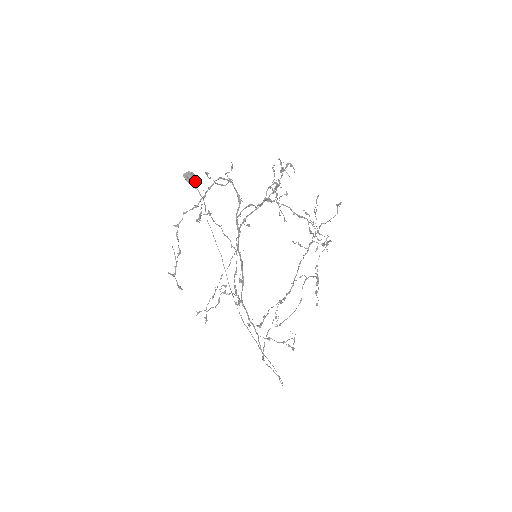
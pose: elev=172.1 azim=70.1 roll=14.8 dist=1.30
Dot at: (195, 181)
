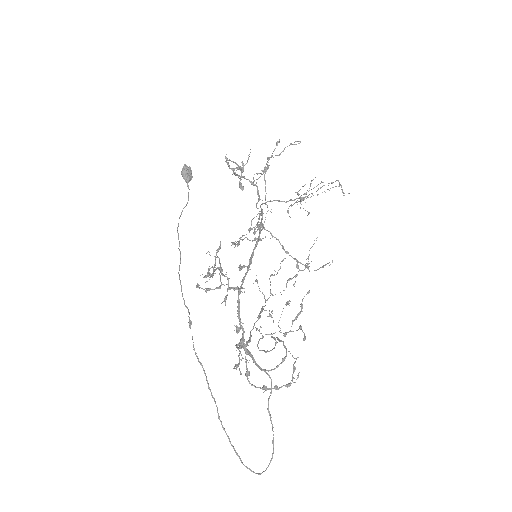
Dot at: (191, 178)
